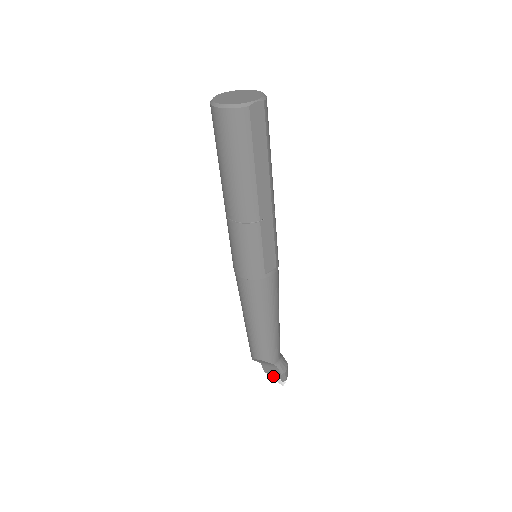
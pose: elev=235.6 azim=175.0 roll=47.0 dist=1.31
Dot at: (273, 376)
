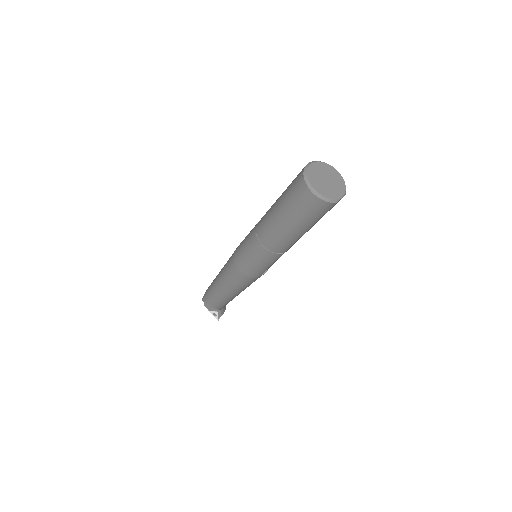
Dot at: (212, 312)
